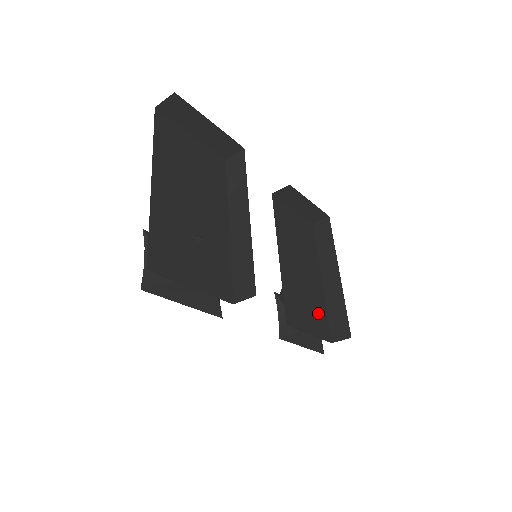
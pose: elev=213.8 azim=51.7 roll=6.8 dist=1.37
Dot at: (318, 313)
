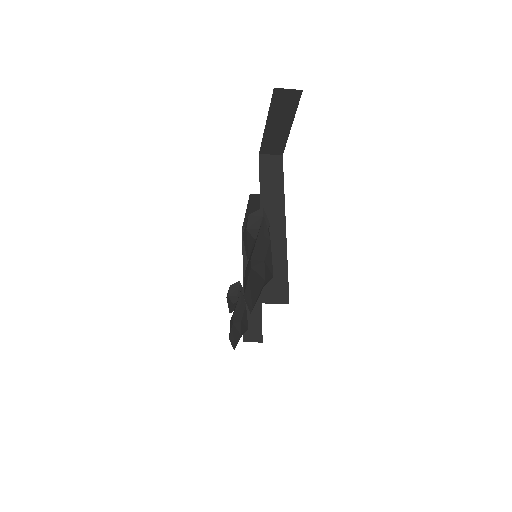
Dot at: occluded
